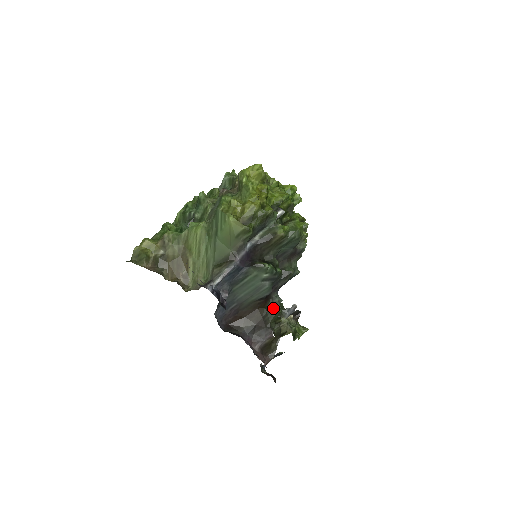
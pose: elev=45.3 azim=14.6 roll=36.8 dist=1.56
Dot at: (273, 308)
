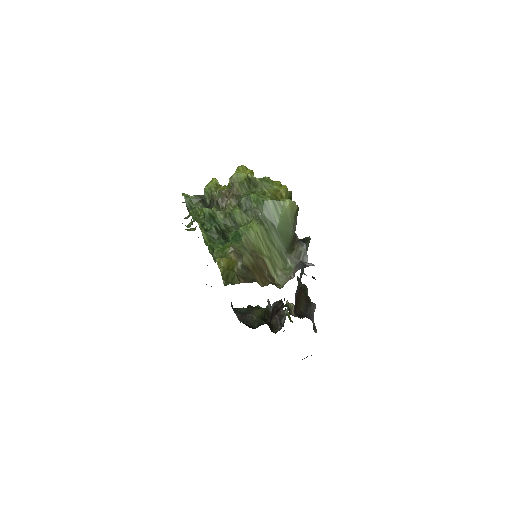
Dot at: (303, 285)
